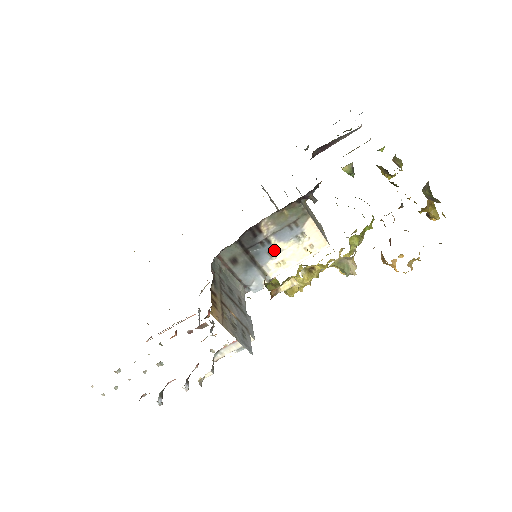
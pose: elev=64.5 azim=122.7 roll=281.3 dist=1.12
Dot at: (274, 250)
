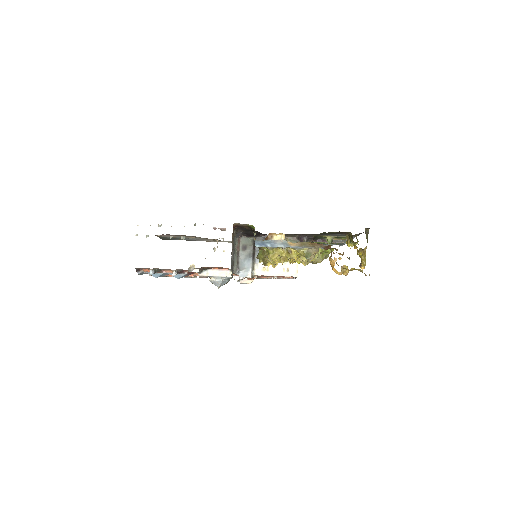
Dot at: occluded
